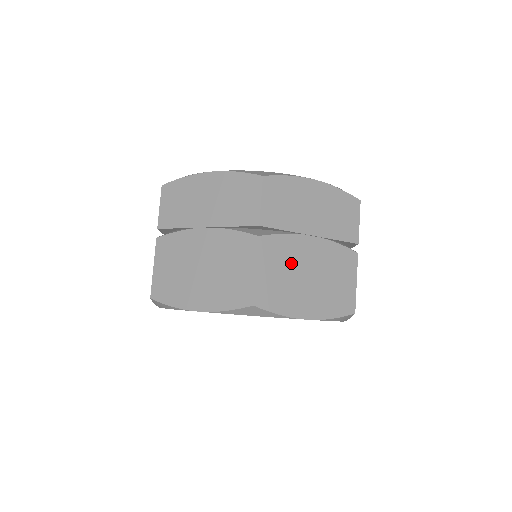
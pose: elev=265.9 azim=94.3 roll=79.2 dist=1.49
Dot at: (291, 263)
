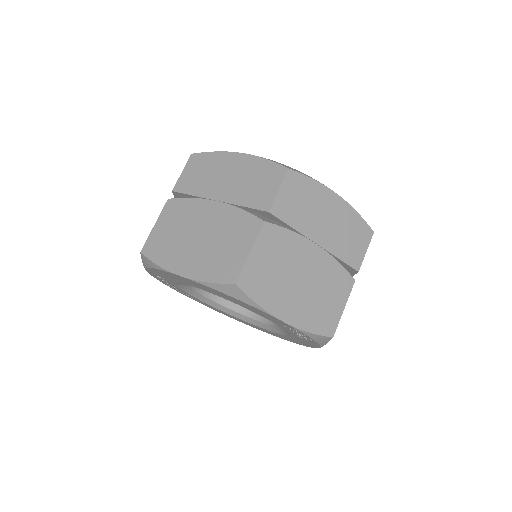
Dot at: (287, 260)
